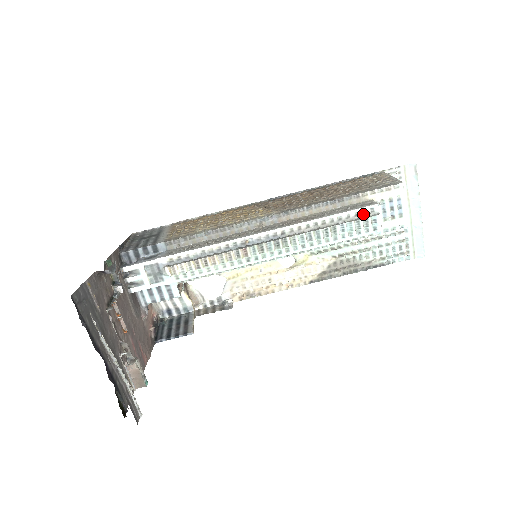
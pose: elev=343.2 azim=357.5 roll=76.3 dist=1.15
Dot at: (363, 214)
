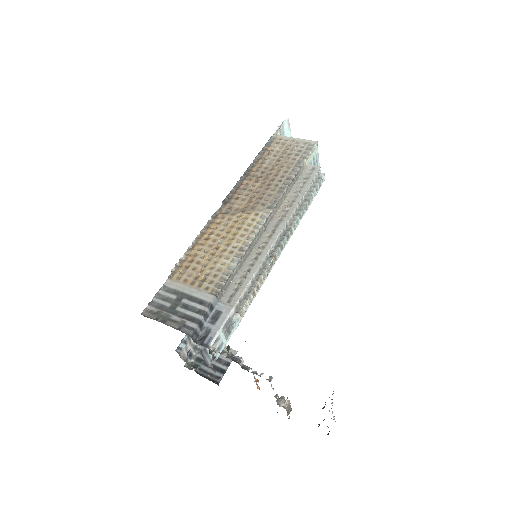
Dot at: (316, 179)
